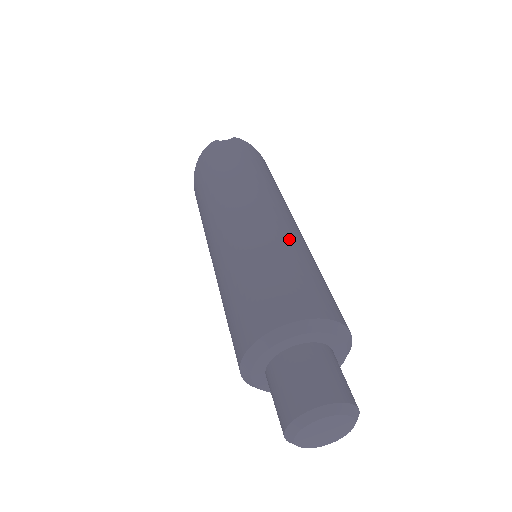
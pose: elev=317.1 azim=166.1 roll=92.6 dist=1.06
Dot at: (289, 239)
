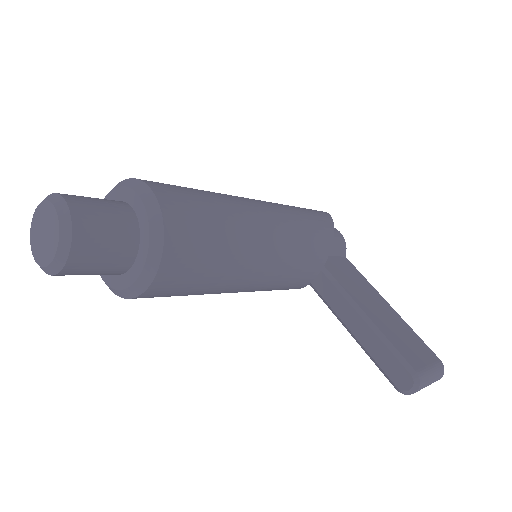
Dot at: occluded
